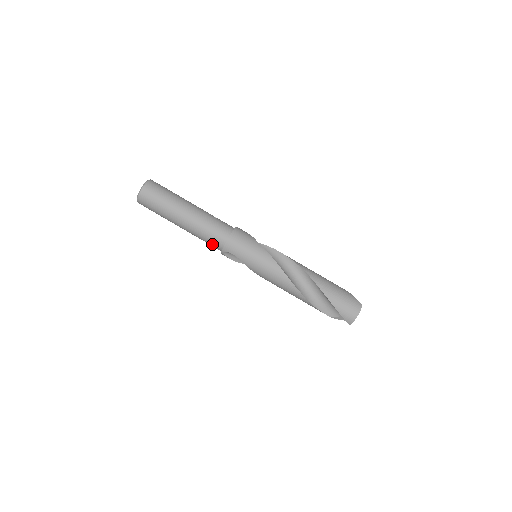
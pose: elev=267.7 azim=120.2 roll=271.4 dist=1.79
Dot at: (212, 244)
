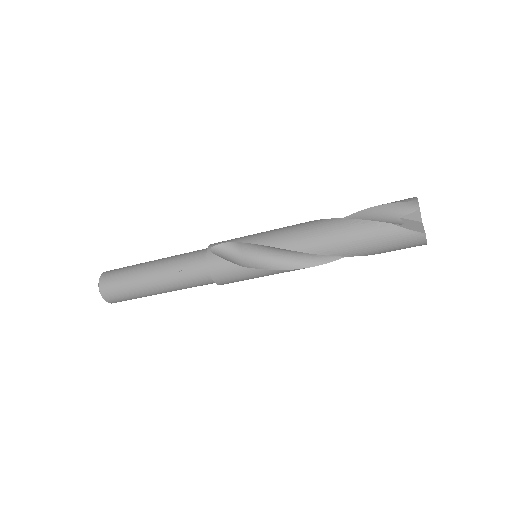
Dot at: occluded
